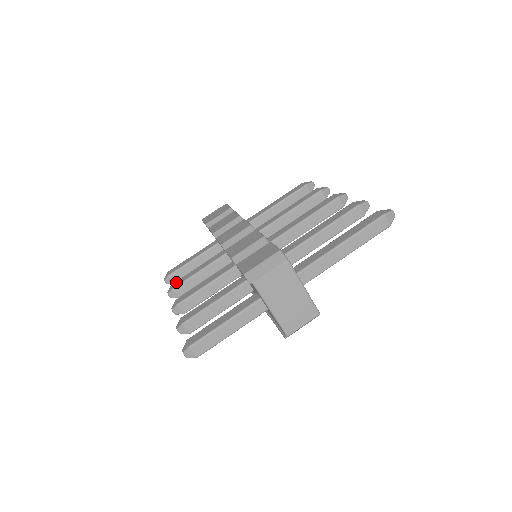
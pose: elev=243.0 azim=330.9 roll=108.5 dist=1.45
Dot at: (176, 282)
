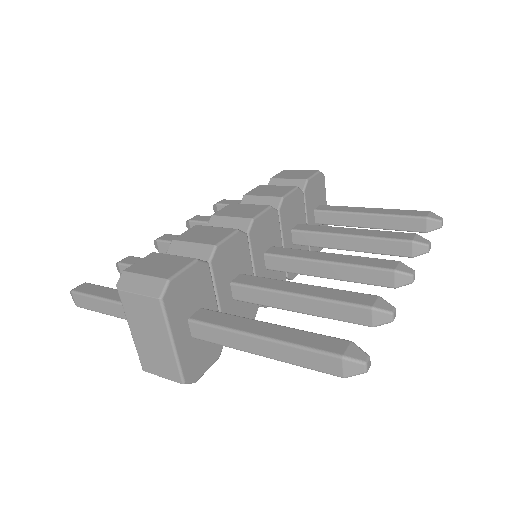
Dot at: (200, 216)
